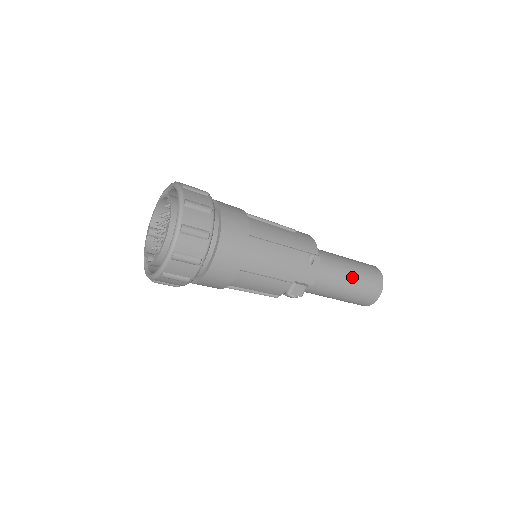
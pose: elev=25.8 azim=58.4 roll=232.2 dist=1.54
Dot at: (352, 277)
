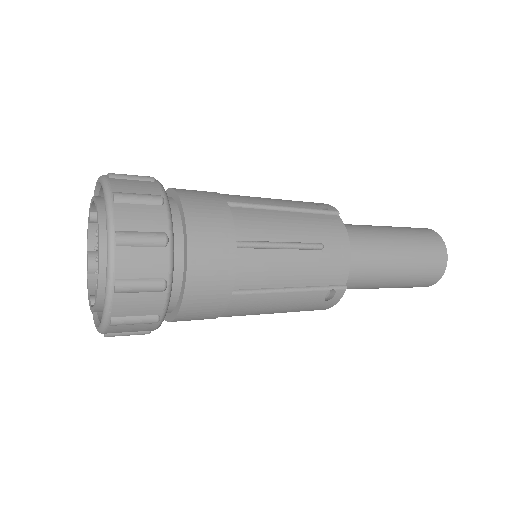
Dot at: (395, 281)
